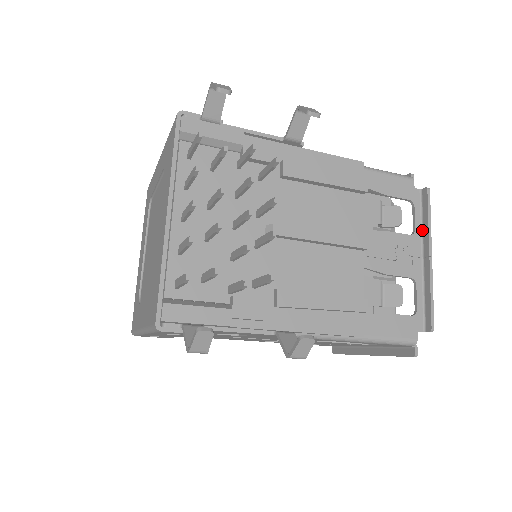
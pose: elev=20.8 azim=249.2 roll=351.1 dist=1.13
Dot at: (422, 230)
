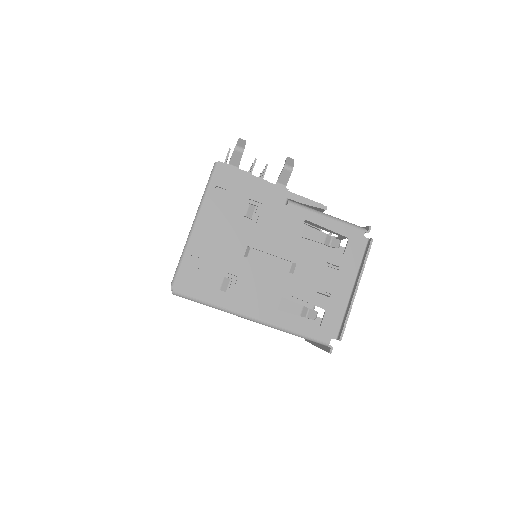
Dot at: occluded
